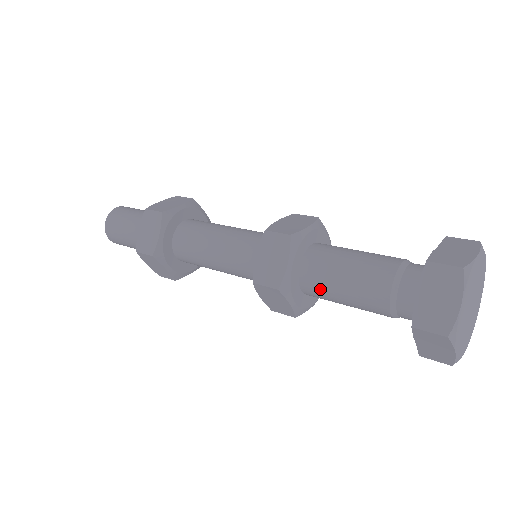
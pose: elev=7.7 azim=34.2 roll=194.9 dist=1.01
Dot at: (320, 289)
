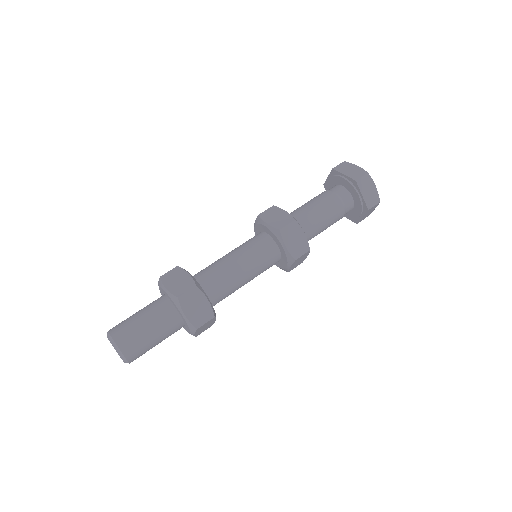
Dot at: (308, 220)
